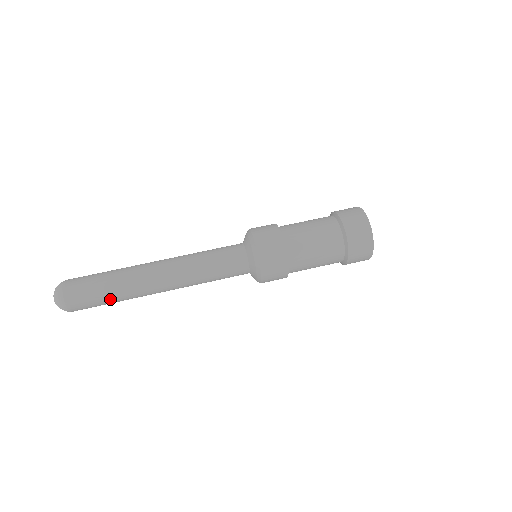
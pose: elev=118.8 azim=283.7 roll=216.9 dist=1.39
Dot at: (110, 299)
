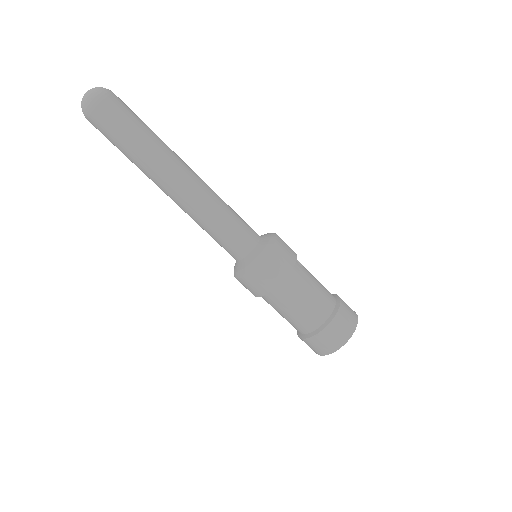
Dot at: occluded
